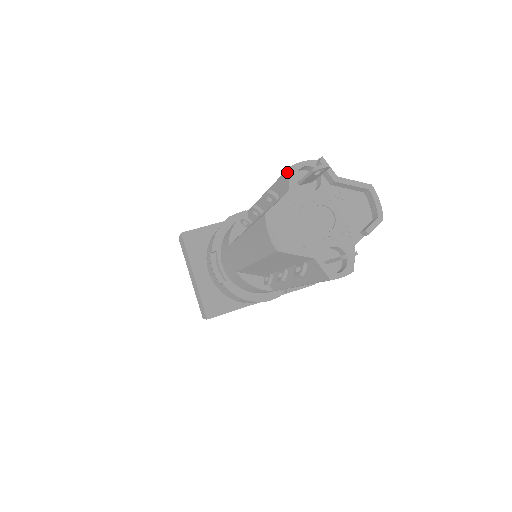
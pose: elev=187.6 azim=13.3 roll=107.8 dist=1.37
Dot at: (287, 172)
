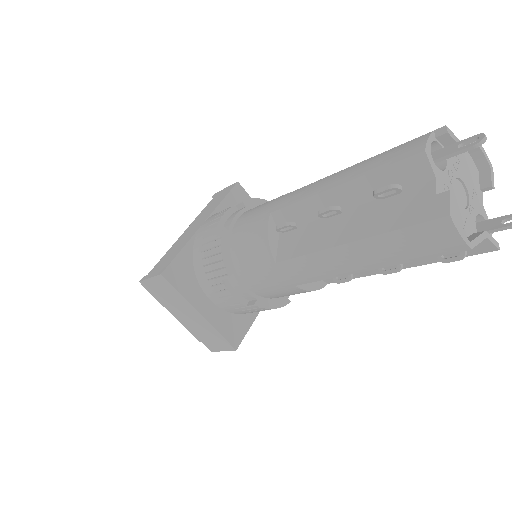
Dot at: (420, 157)
